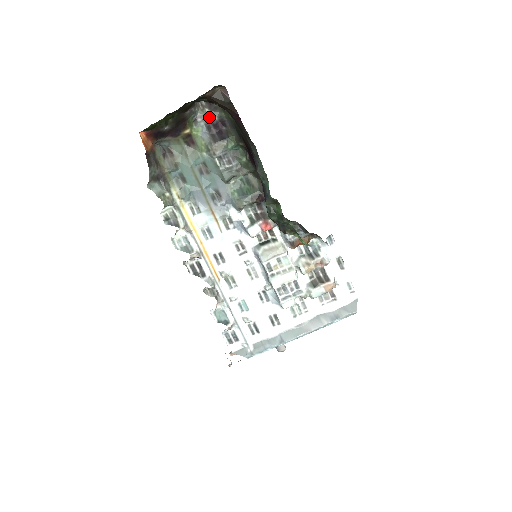
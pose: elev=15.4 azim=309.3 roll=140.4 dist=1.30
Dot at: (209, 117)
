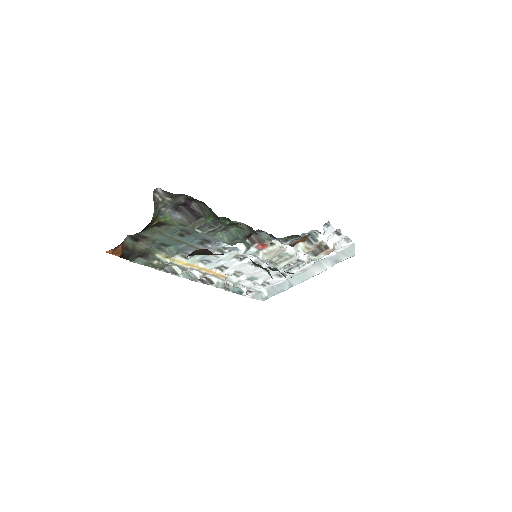
Dot at: (173, 203)
